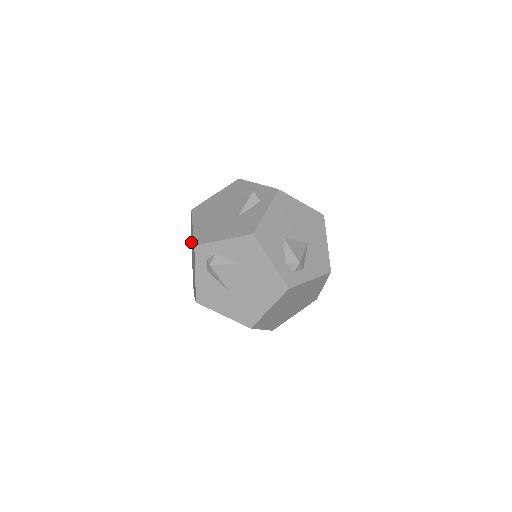
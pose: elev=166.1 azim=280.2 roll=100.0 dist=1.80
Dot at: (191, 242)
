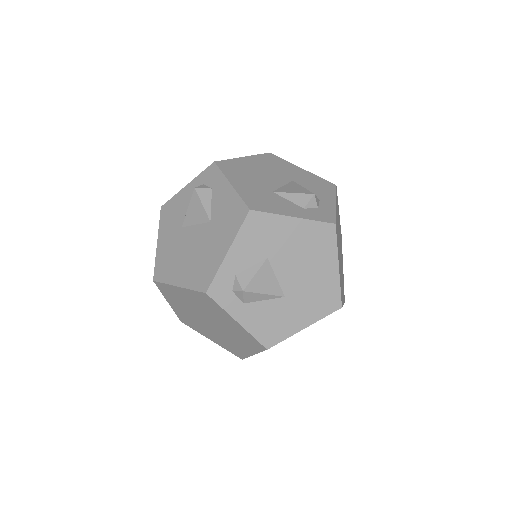
Dot at: (183, 319)
